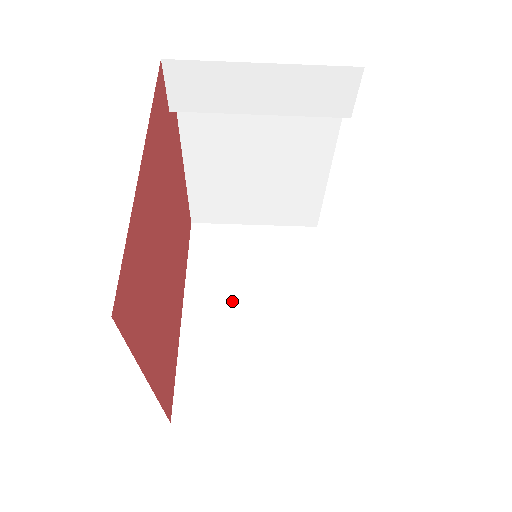
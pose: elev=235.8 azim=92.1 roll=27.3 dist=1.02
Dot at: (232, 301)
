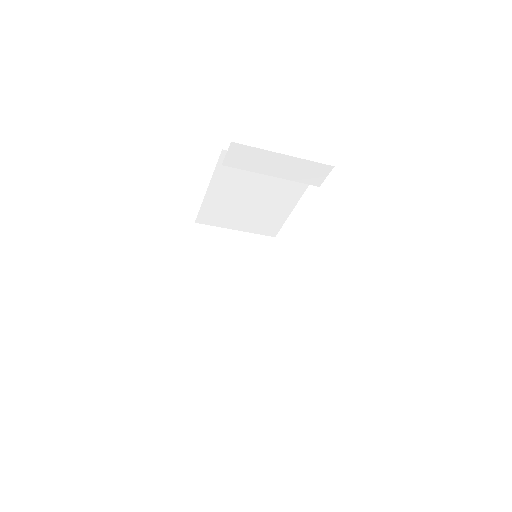
Dot at: (221, 279)
